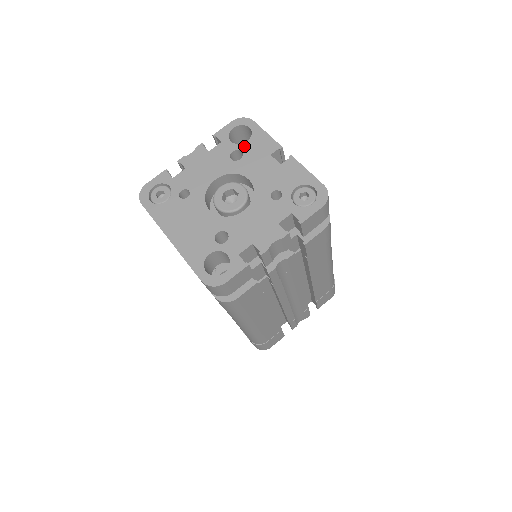
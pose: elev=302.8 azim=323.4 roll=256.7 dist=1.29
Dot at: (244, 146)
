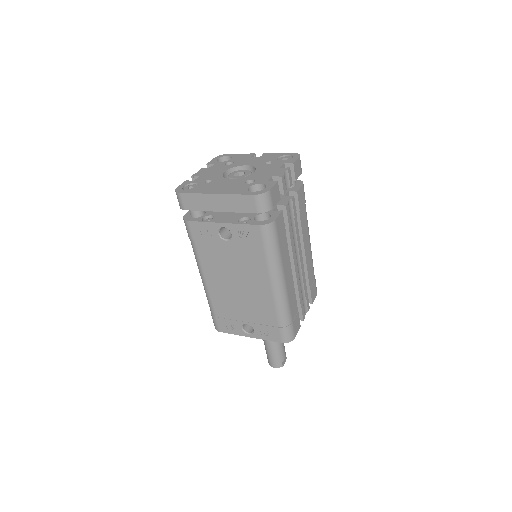
Dot at: (231, 160)
